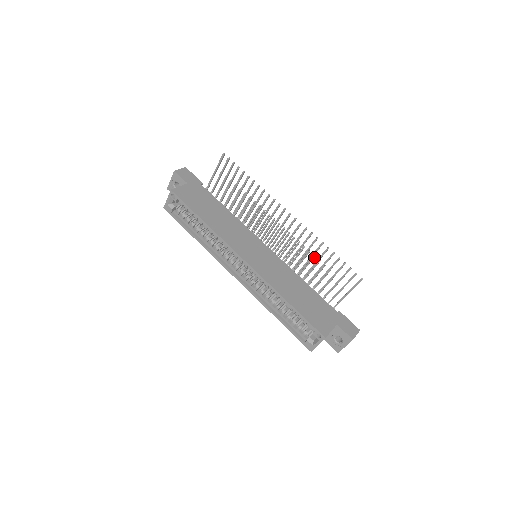
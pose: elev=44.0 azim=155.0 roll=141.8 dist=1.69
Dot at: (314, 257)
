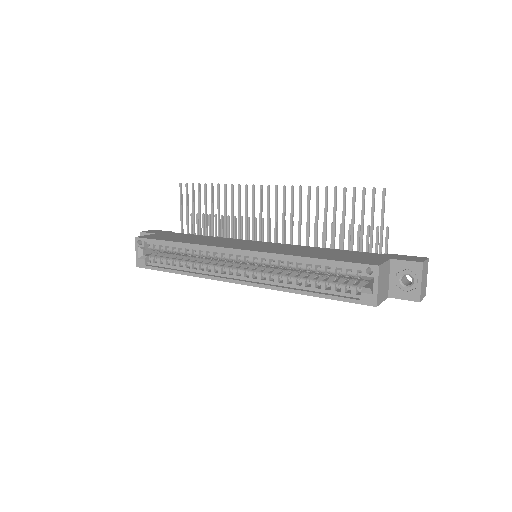
Dot at: occluded
